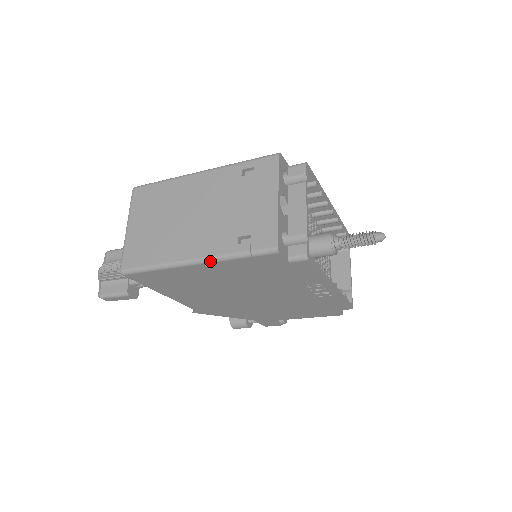
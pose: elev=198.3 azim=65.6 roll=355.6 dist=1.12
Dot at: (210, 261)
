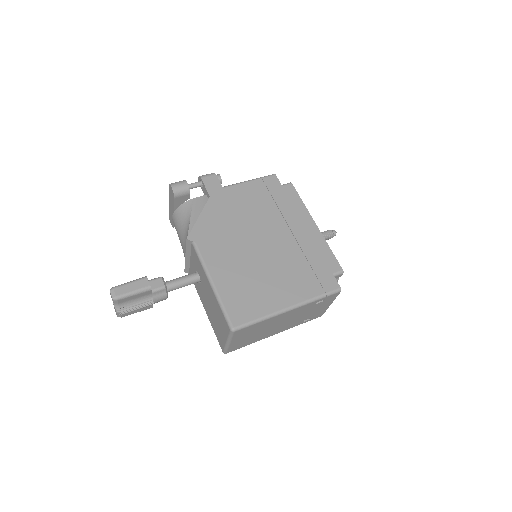
Dot at: occluded
